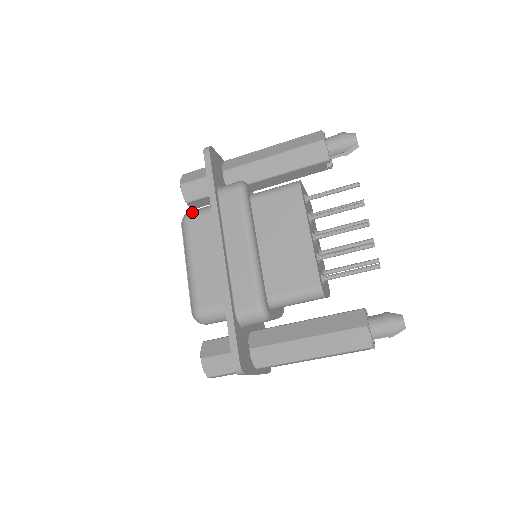
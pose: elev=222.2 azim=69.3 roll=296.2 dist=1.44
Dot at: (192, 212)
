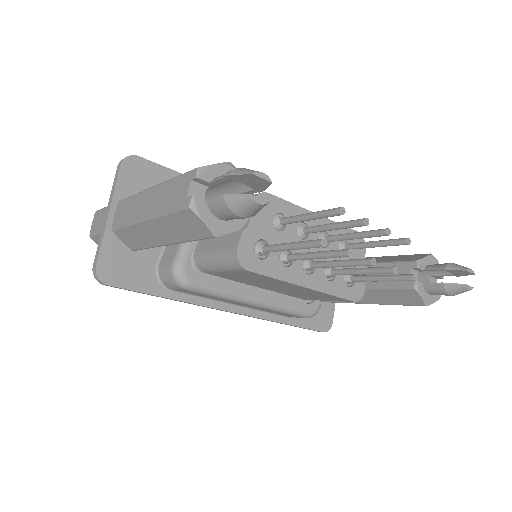
Dot at: occluded
